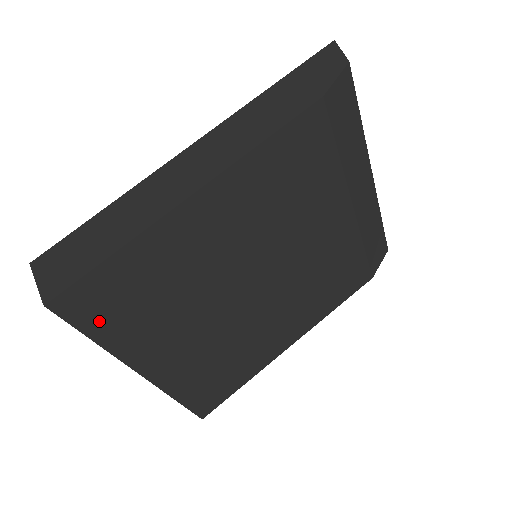
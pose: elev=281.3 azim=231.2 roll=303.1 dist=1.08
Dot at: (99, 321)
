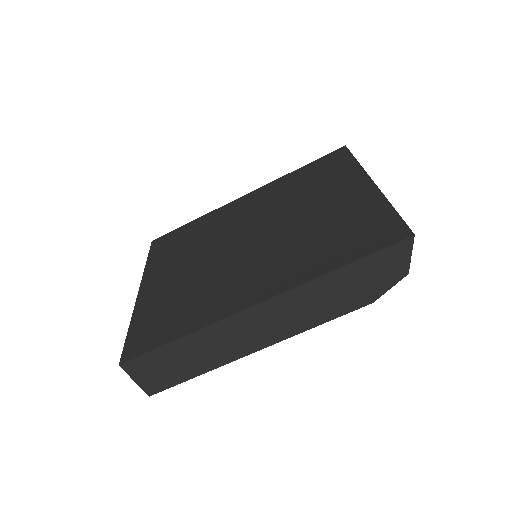
Dot at: occluded
